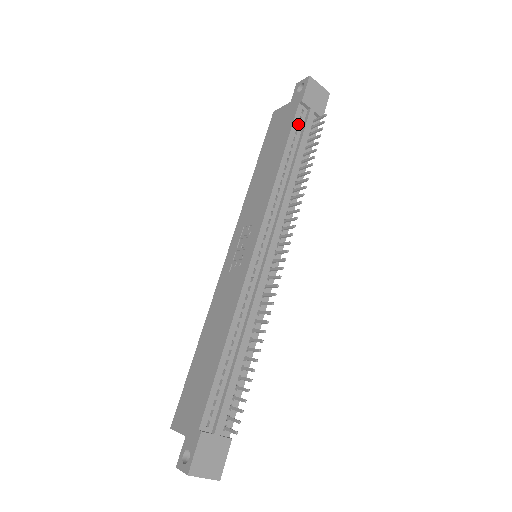
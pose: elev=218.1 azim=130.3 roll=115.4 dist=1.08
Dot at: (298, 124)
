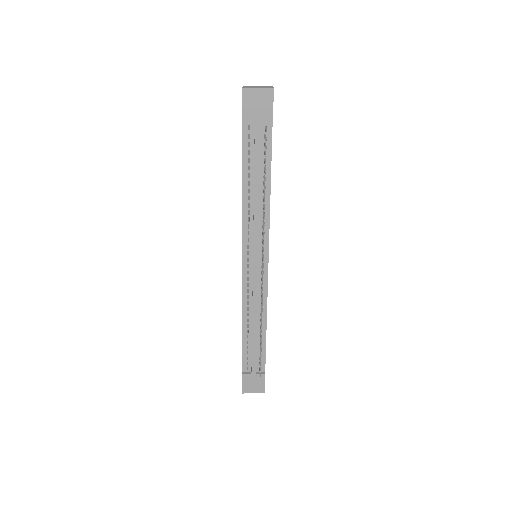
Dot at: (250, 141)
